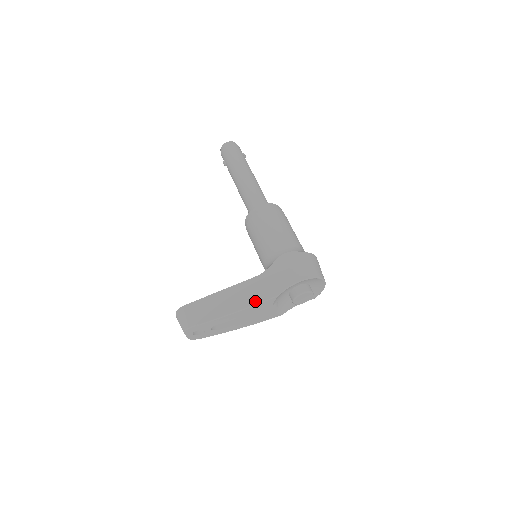
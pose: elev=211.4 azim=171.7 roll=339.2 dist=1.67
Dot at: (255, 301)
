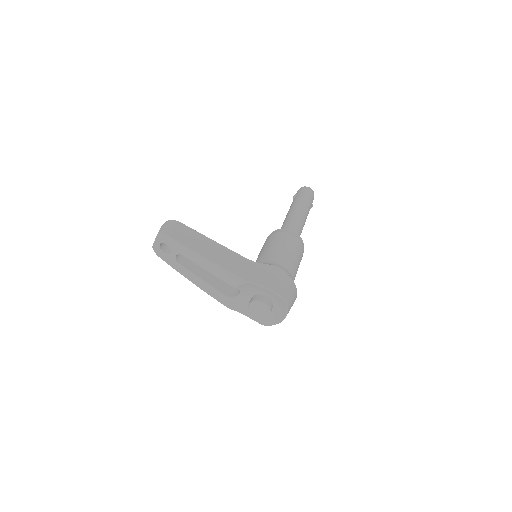
Dot at: (229, 268)
